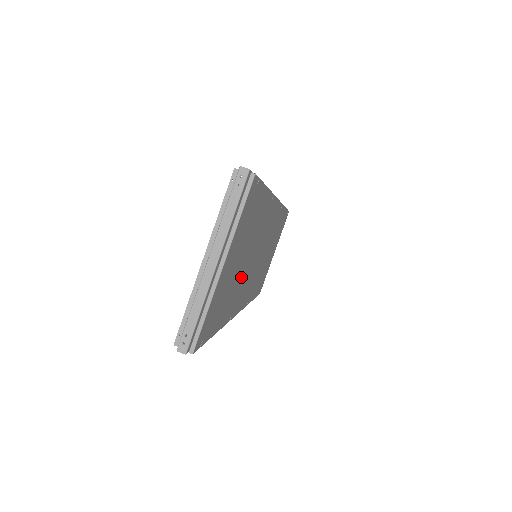
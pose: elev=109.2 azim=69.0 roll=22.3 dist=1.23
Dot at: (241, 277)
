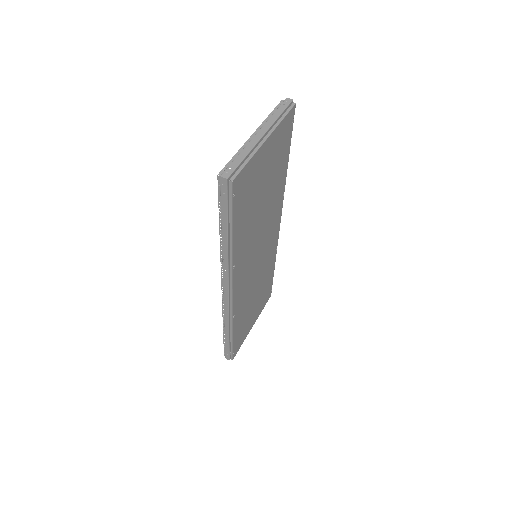
Dot at: (254, 226)
